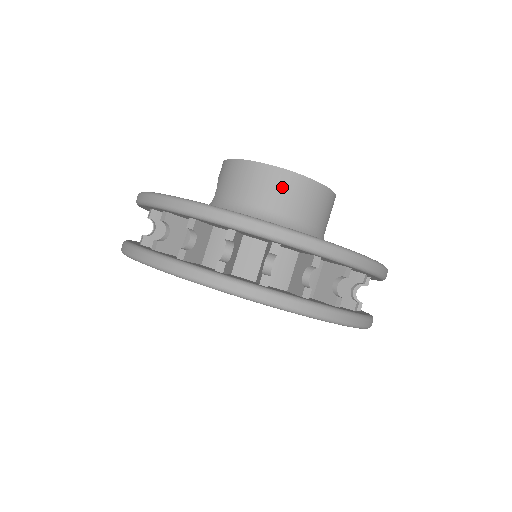
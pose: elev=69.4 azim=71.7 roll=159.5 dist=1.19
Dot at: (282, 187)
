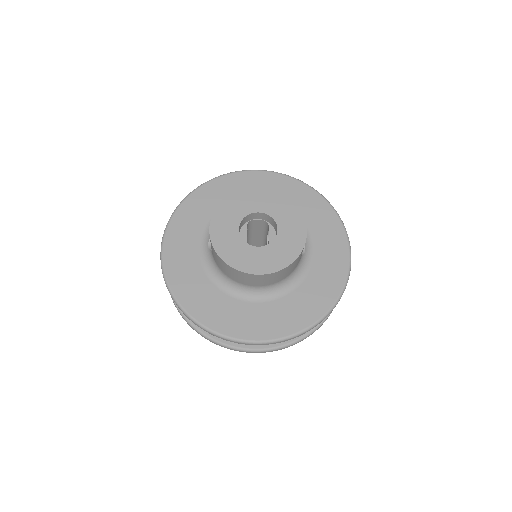
Dot at: (255, 280)
